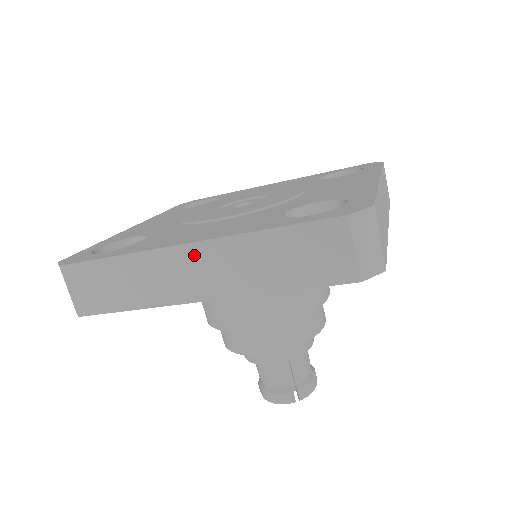
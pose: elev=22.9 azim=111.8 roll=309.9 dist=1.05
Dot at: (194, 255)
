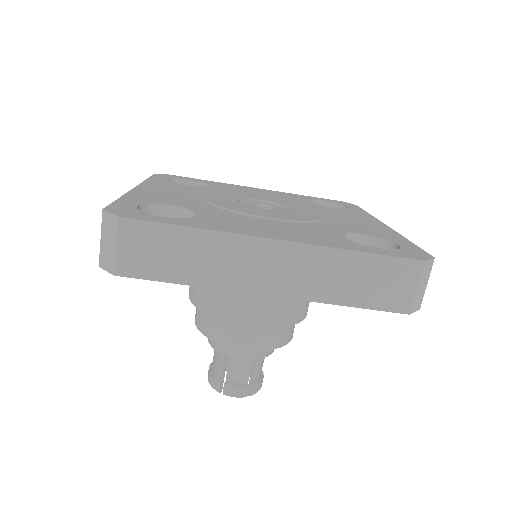
Dot at: (280, 252)
